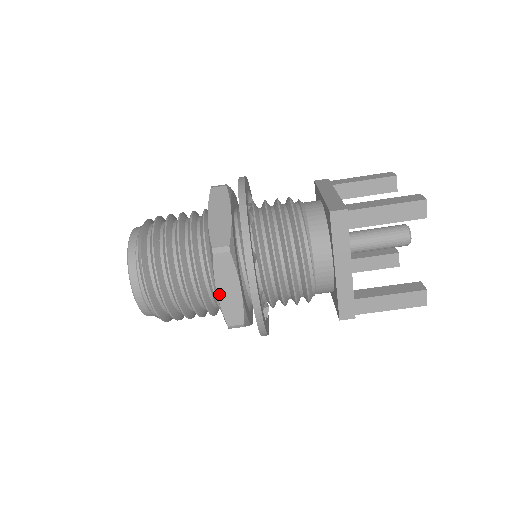
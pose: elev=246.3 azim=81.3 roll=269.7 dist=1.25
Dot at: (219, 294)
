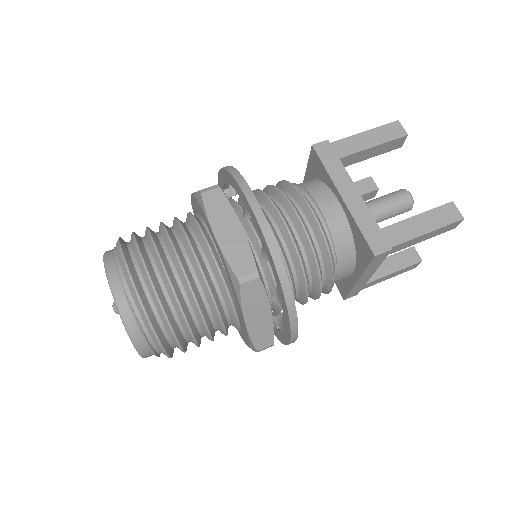
Dot at: (217, 238)
